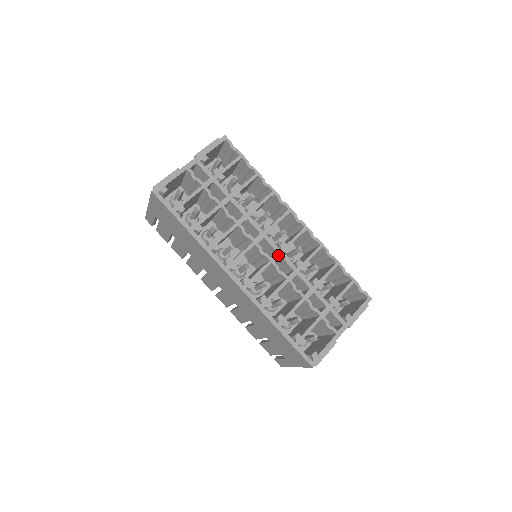
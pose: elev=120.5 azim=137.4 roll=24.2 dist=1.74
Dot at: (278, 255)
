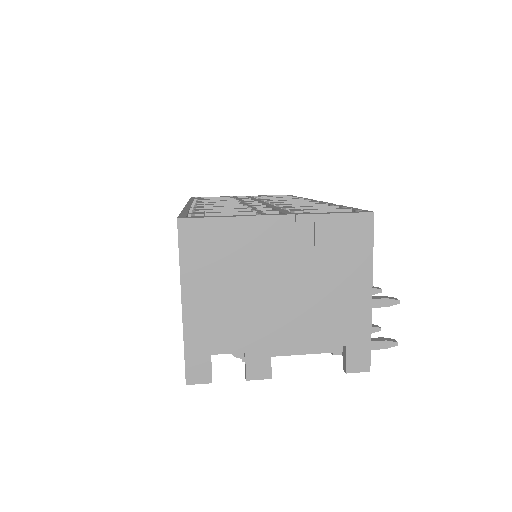
Dot at: (259, 203)
